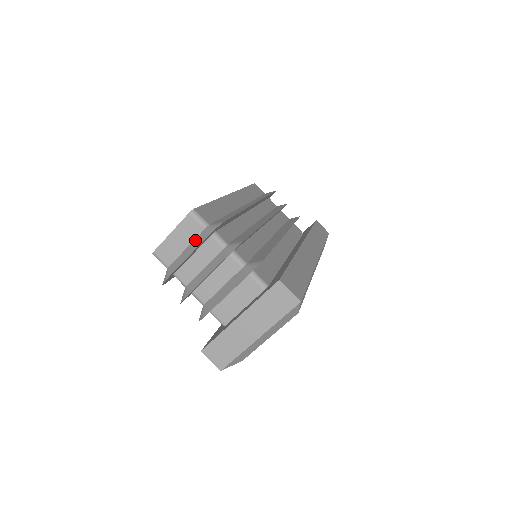
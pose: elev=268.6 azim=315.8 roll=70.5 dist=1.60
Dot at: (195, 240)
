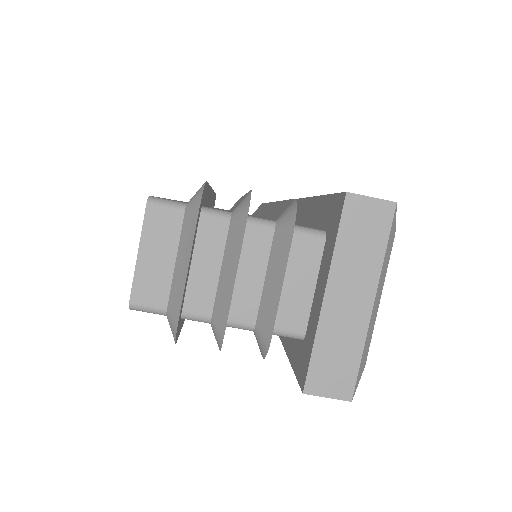
Dot at: (181, 237)
